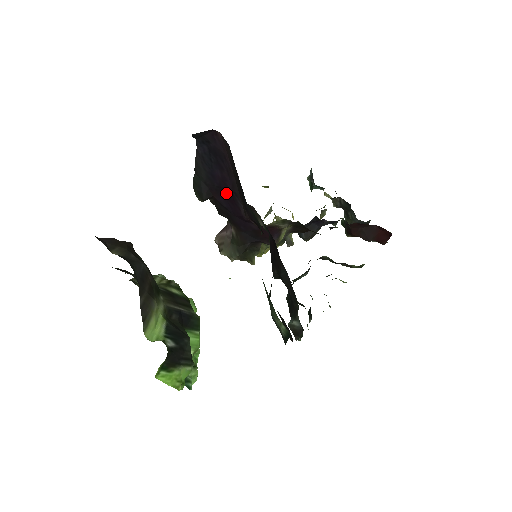
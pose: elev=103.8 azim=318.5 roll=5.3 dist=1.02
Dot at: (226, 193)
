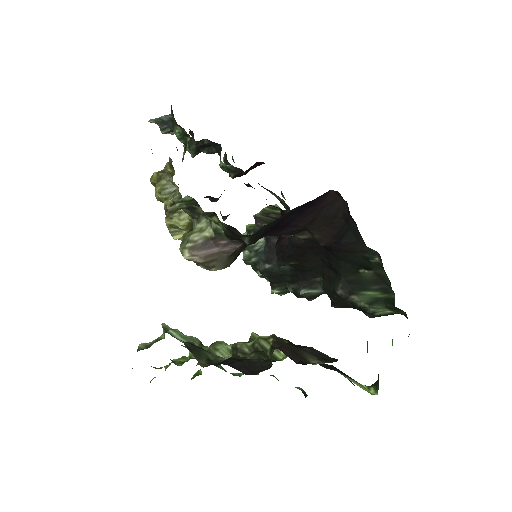
Dot at: (279, 227)
